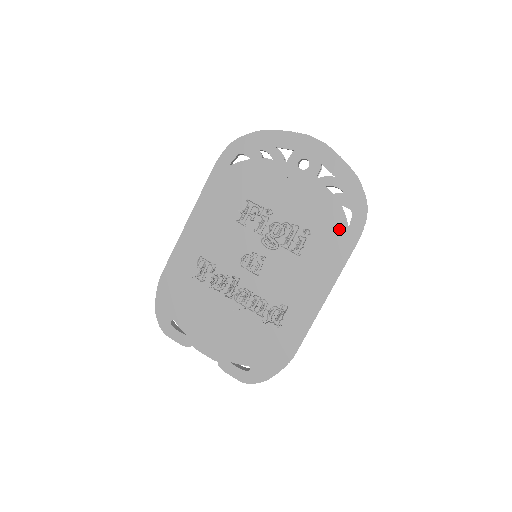
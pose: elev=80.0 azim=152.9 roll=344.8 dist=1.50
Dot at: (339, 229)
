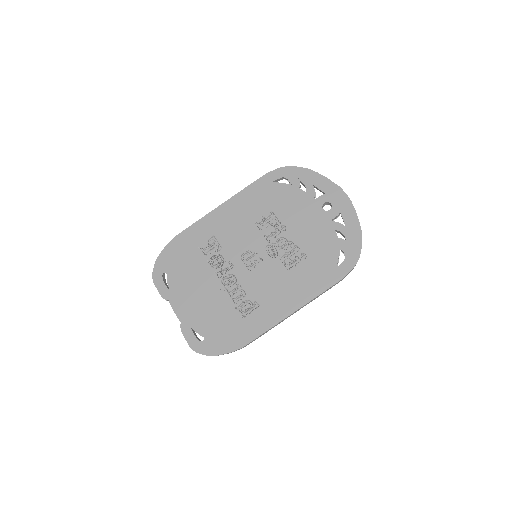
Dot at: (329, 265)
